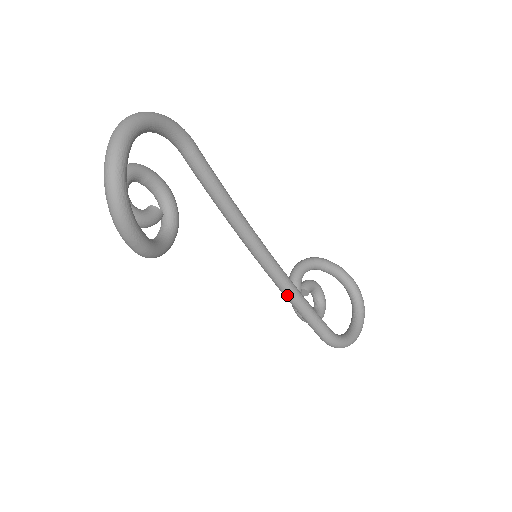
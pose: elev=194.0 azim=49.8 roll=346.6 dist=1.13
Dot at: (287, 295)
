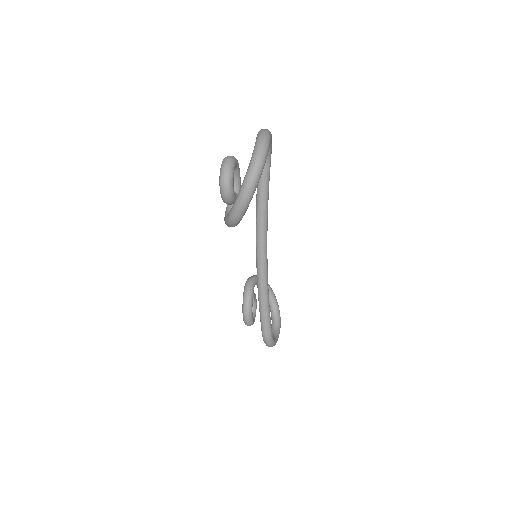
Dot at: (263, 292)
